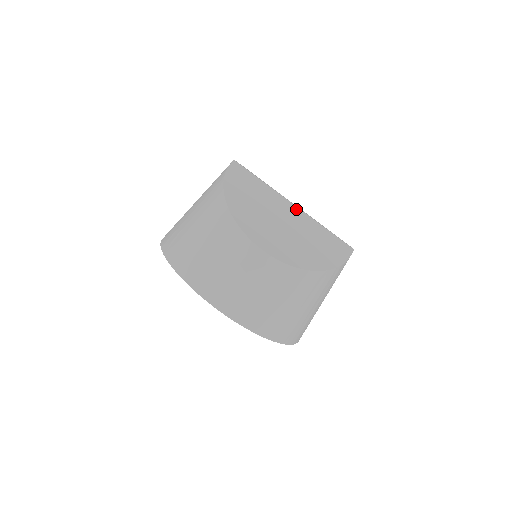
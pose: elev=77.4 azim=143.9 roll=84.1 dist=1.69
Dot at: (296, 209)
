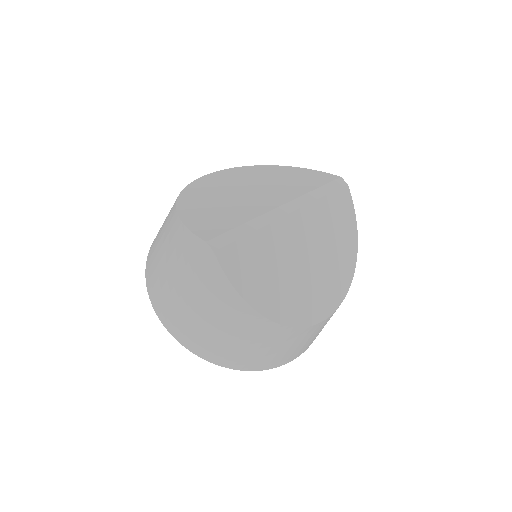
Dot at: (295, 217)
